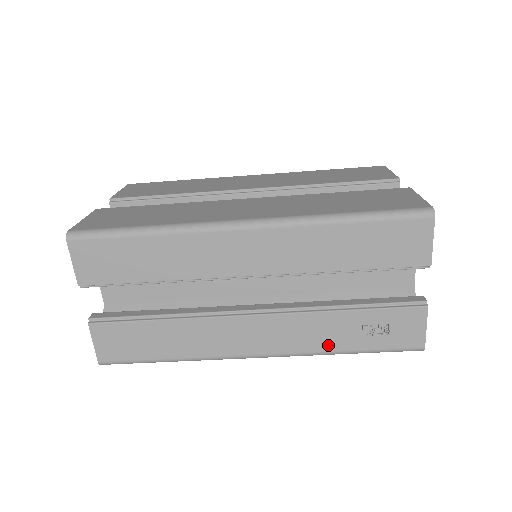
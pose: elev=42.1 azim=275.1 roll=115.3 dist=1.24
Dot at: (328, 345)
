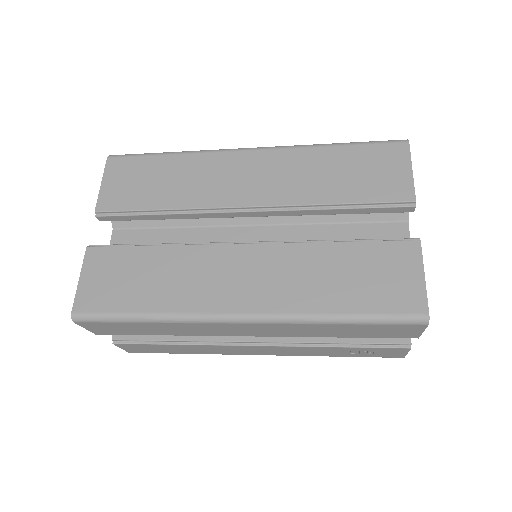
Dot at: (320, 355)
